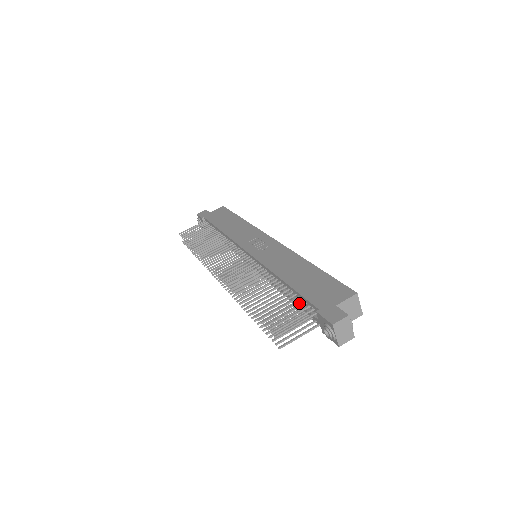
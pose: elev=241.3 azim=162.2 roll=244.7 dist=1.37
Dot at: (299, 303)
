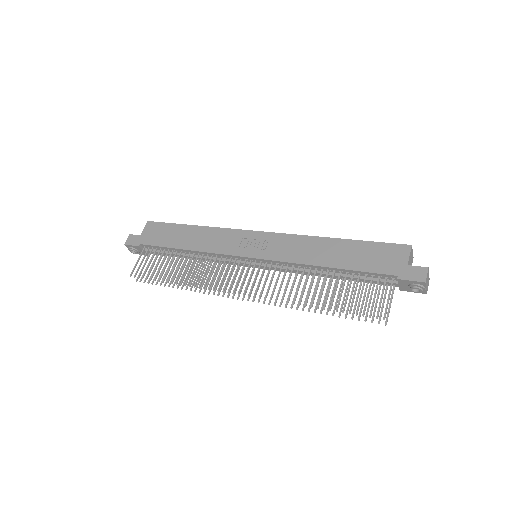
Dot at: (363, 279)
